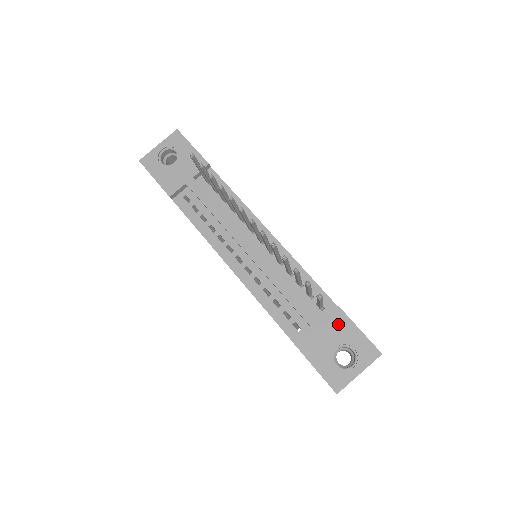
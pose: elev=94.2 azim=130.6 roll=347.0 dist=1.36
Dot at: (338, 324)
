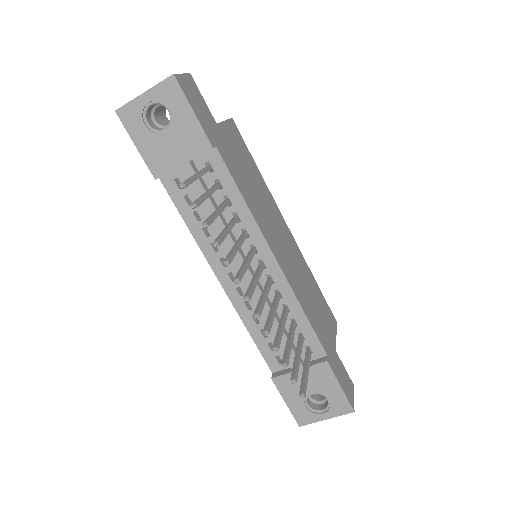
Dot at: (321, 376)
